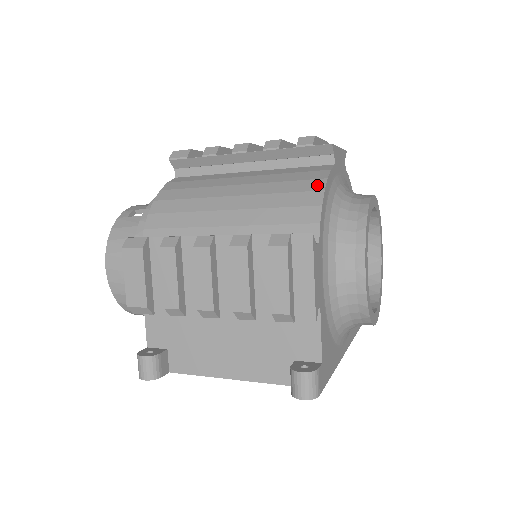
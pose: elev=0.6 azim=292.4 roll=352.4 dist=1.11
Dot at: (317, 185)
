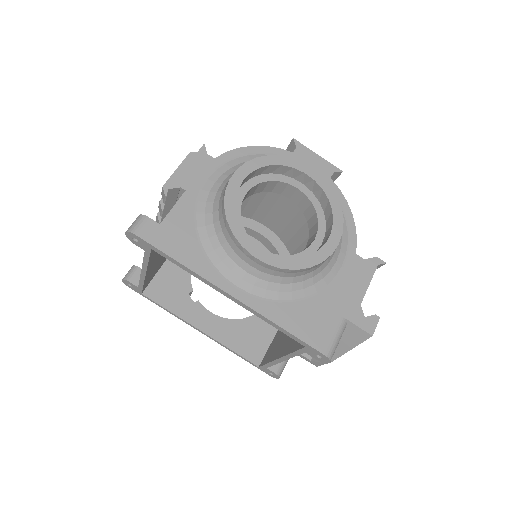
Dot at: occluded
